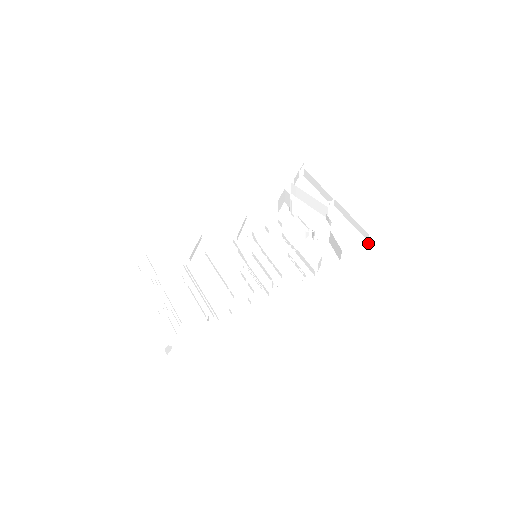
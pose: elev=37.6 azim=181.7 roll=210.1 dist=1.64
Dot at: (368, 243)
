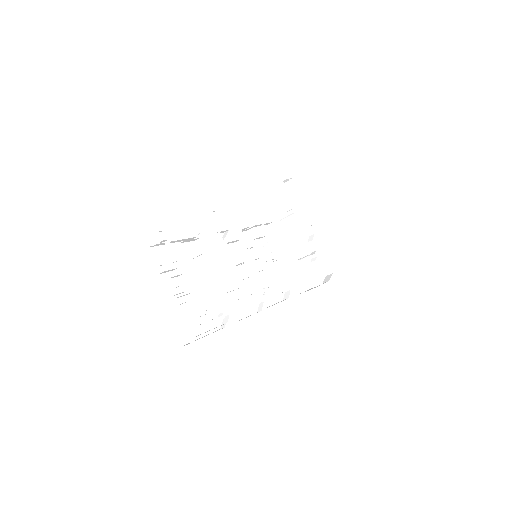
Dot at: (326, 278)
